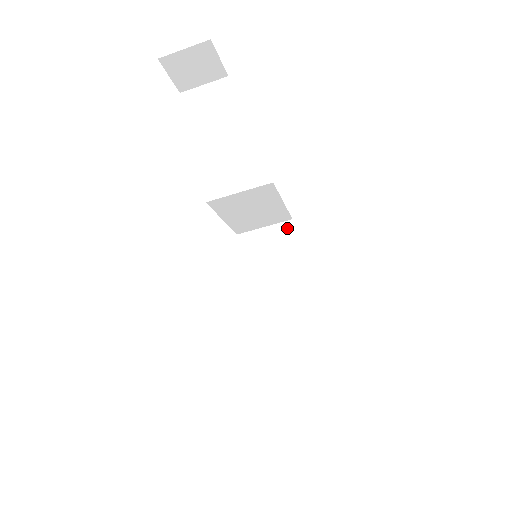
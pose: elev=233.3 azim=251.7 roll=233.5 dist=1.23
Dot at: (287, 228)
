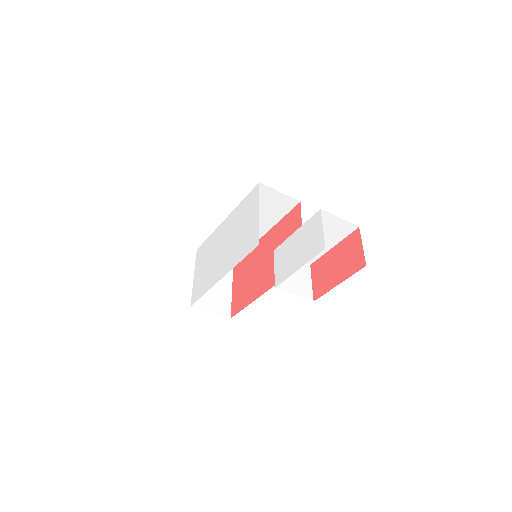
Dot at: (292, 203)
